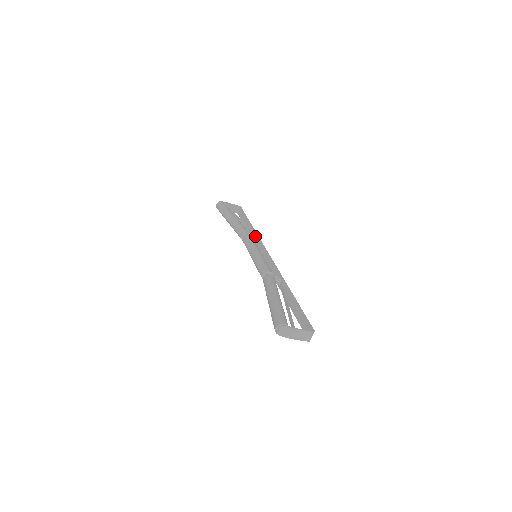
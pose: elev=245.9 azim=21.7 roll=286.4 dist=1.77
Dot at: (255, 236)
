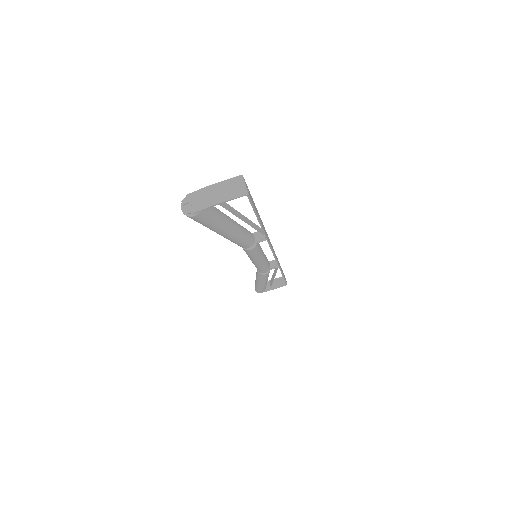
Dot at: occluded
